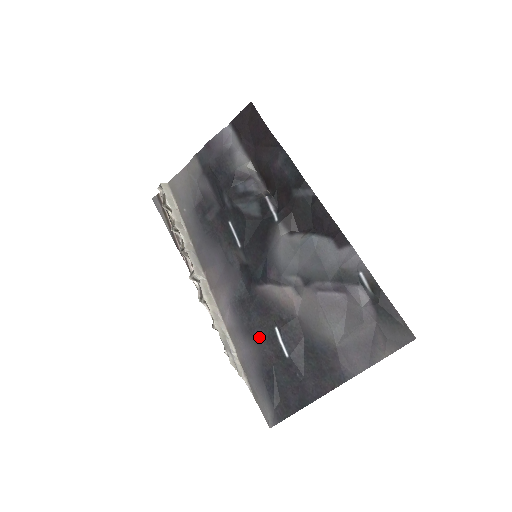
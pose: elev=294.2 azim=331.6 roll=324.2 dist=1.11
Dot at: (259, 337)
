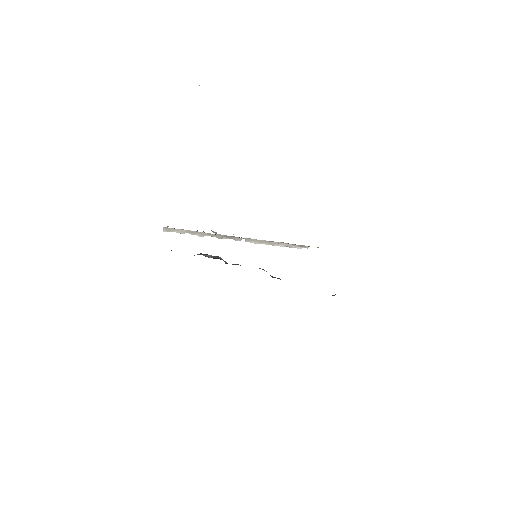
Dot at: occluded
